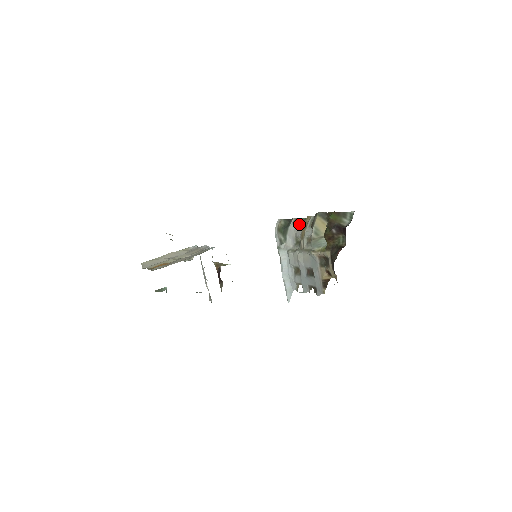
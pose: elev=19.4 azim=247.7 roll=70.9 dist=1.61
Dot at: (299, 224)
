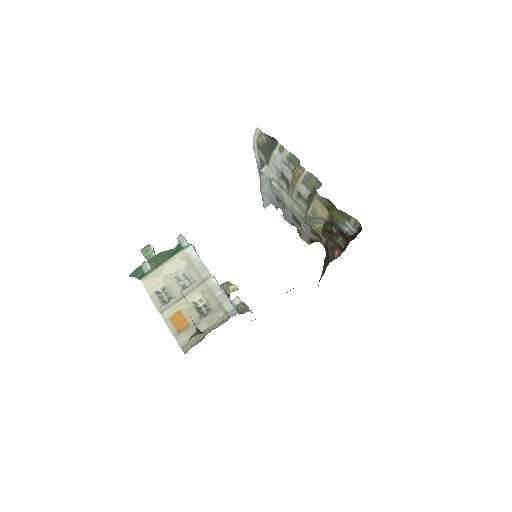
Dot at: (287, 160)
